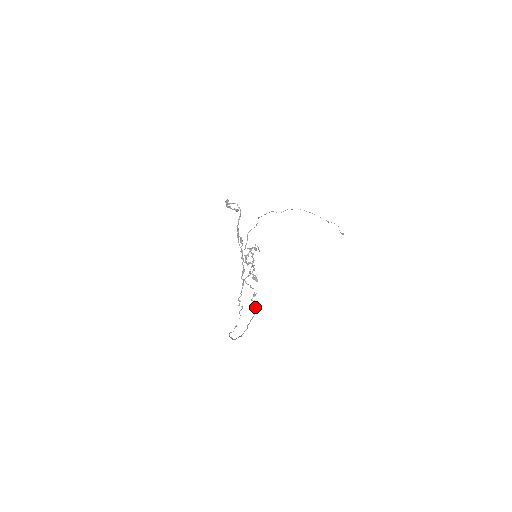
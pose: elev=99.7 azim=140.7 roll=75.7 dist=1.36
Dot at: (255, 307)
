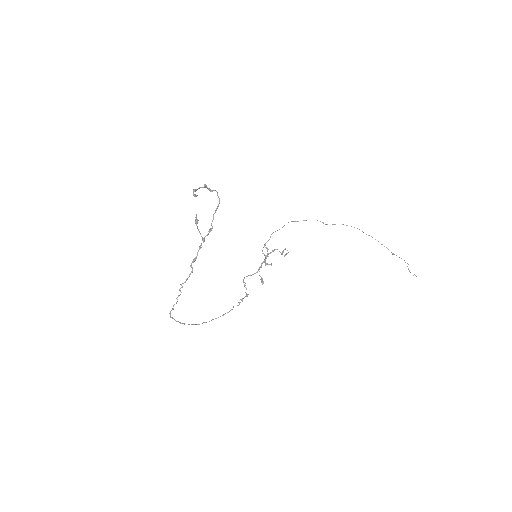
Dot at: occluded
